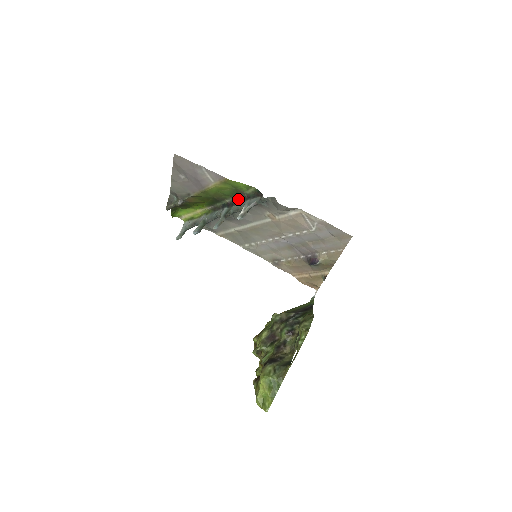
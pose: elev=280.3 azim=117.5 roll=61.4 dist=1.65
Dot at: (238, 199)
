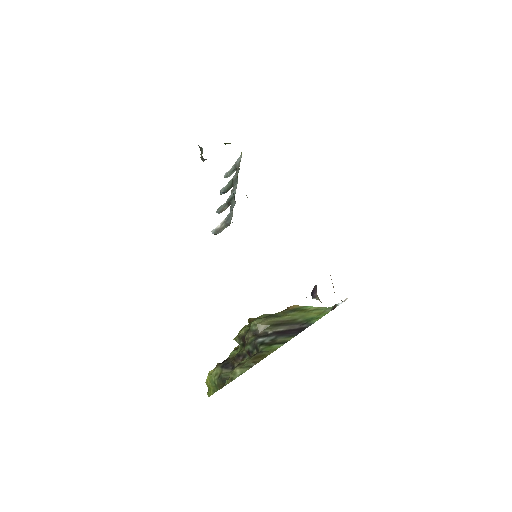
Dot at: occluded
